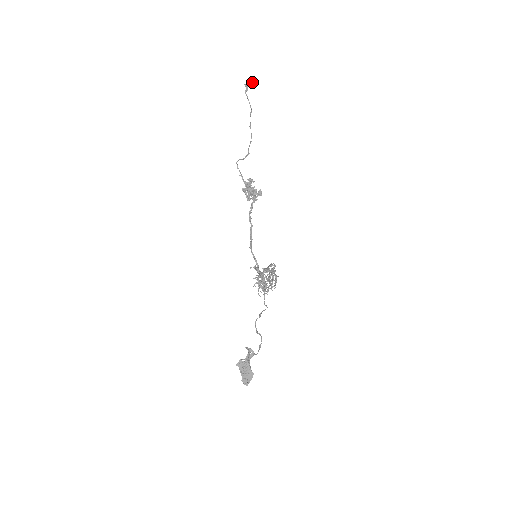
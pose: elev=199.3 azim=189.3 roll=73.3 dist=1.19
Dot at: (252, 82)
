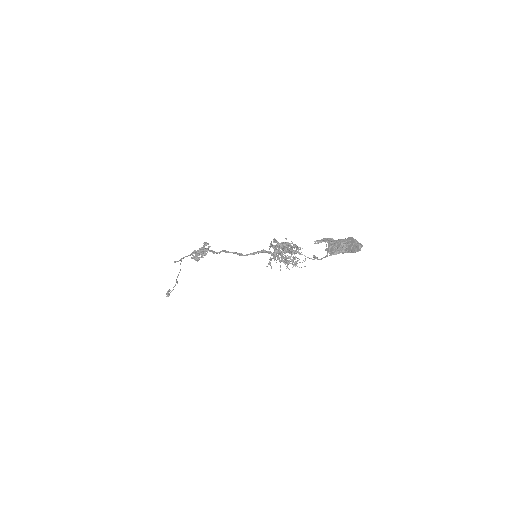
Dot at: occluded
